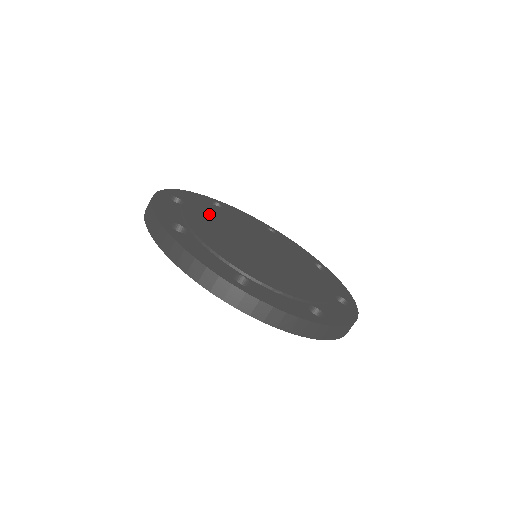
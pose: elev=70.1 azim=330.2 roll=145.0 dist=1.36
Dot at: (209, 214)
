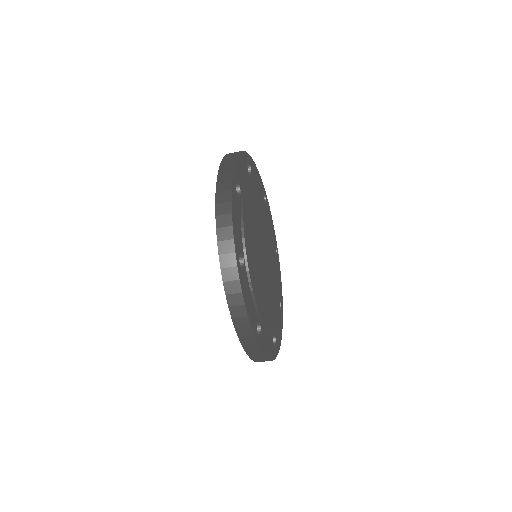
Dot at: (250, 209)
